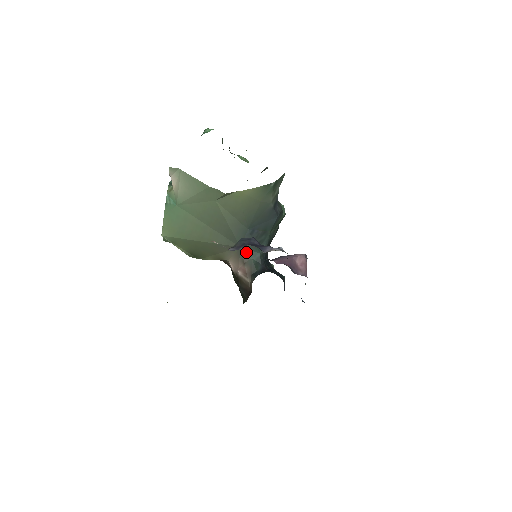
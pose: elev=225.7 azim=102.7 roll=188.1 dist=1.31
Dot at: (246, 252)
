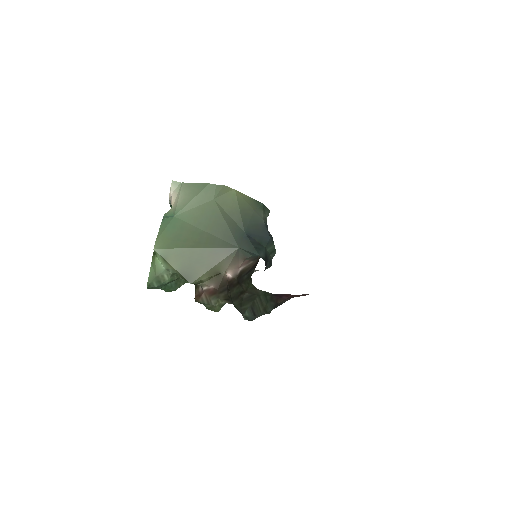
Dot at: (245, 251)
